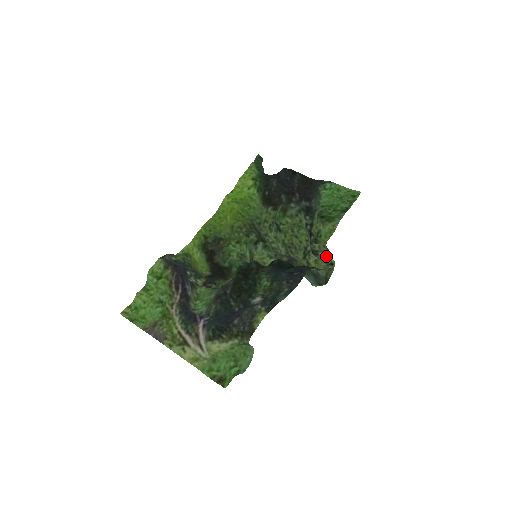
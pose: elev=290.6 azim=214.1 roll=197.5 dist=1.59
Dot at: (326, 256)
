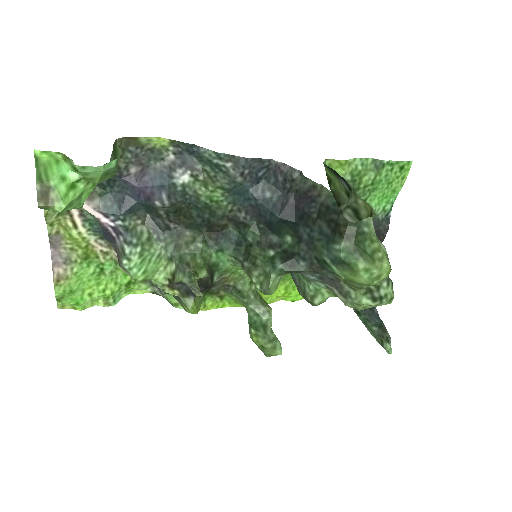
Dot at: (352, 203)
